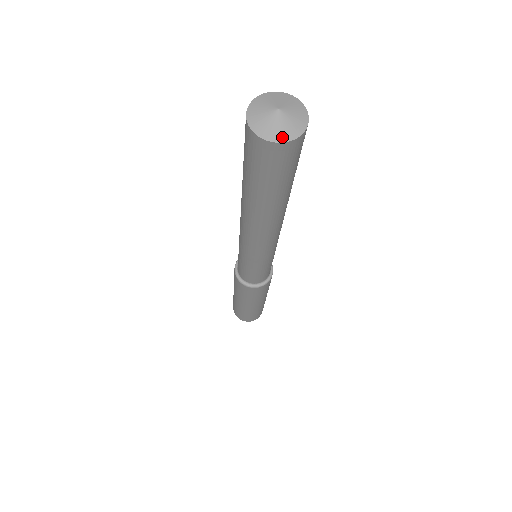
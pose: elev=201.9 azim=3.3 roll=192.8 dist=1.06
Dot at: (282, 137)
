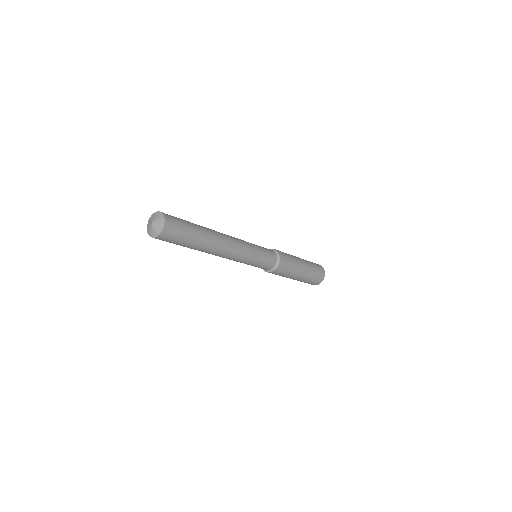
Dot at: (149, 234)
